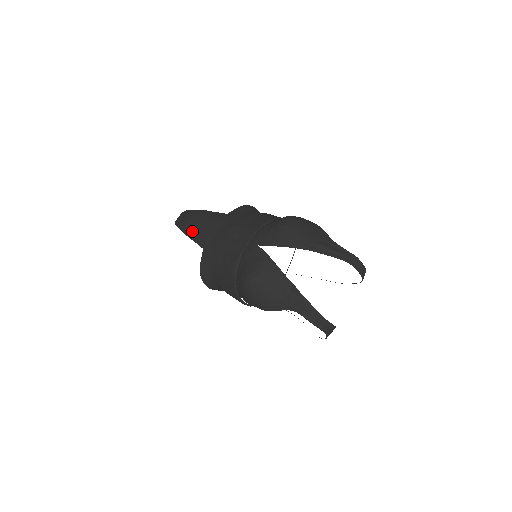
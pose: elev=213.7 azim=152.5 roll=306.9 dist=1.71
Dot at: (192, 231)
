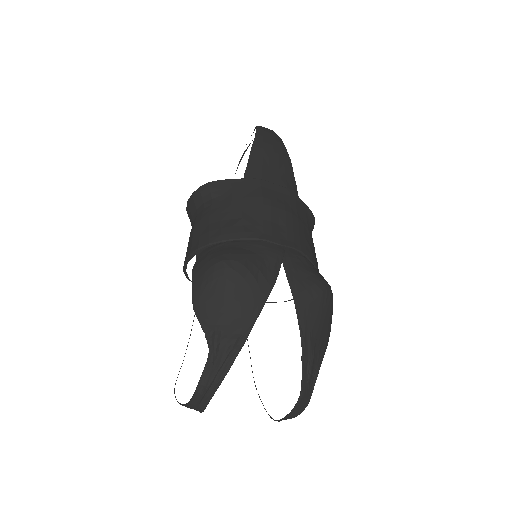
Dot at: (261, 154)
